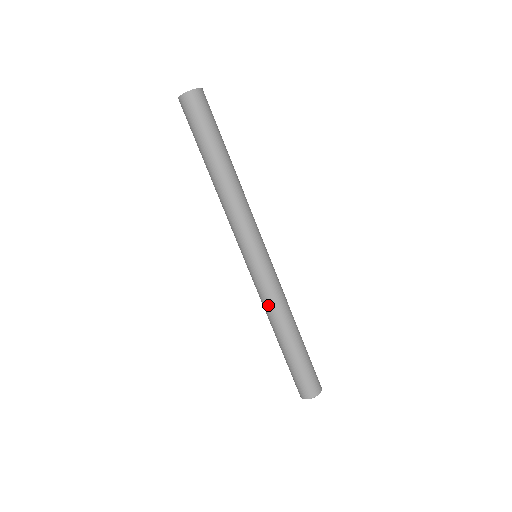
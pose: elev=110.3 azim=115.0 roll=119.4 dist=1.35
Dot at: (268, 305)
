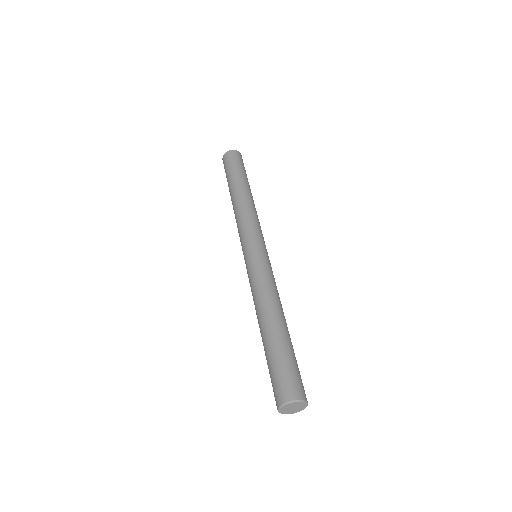
Dot at: (255, 291)
